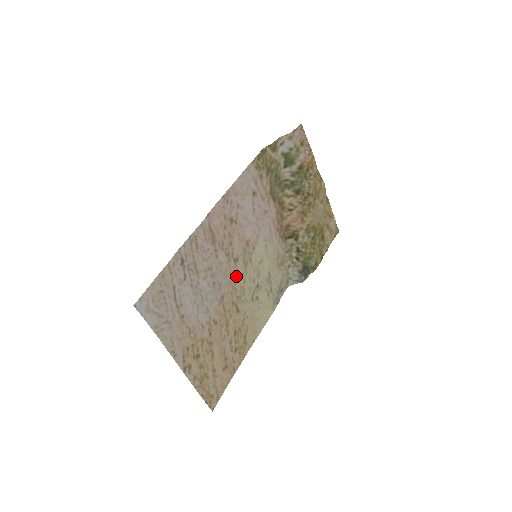
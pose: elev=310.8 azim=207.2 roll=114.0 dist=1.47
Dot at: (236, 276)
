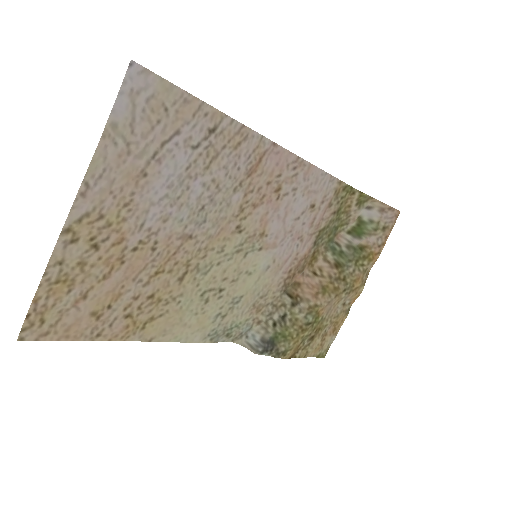
Dot at: (221, 243)
